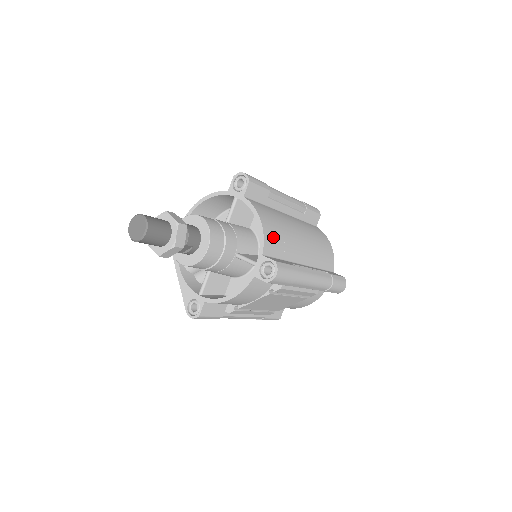
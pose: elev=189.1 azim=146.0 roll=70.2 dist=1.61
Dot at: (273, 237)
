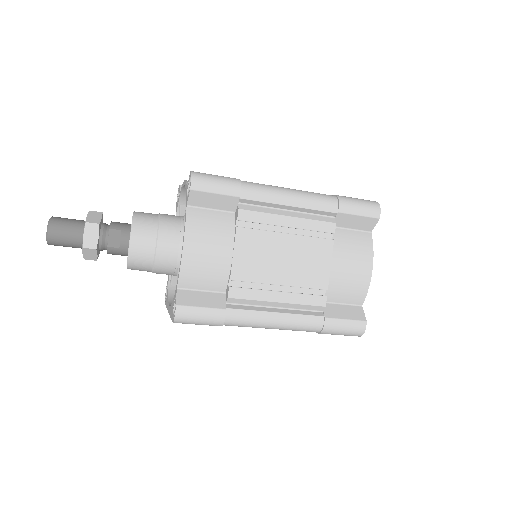
Dot at: occluded
